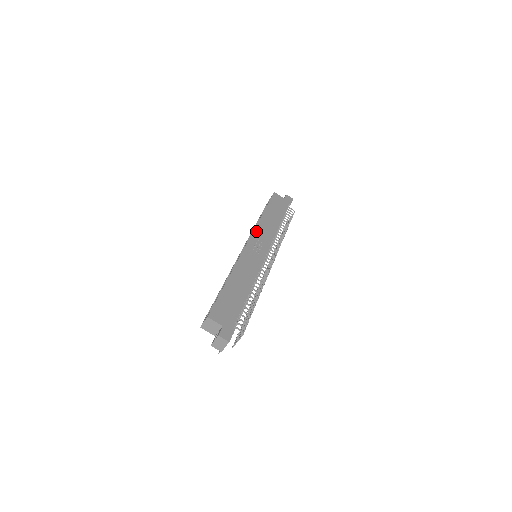
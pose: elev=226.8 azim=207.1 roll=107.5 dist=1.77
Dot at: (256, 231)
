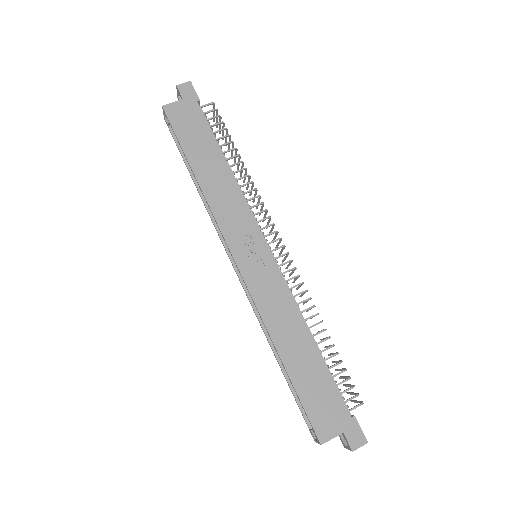
Dot at: (222, 225)
